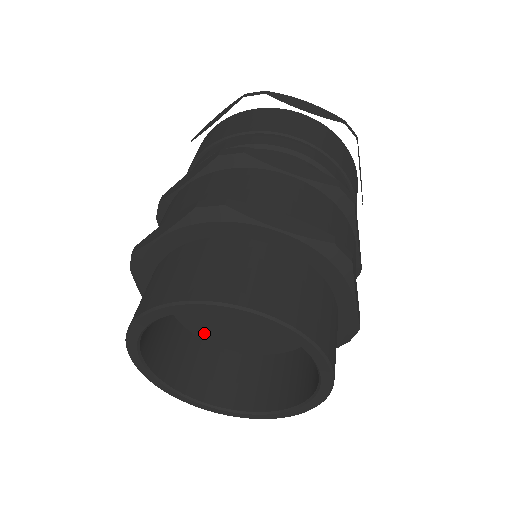
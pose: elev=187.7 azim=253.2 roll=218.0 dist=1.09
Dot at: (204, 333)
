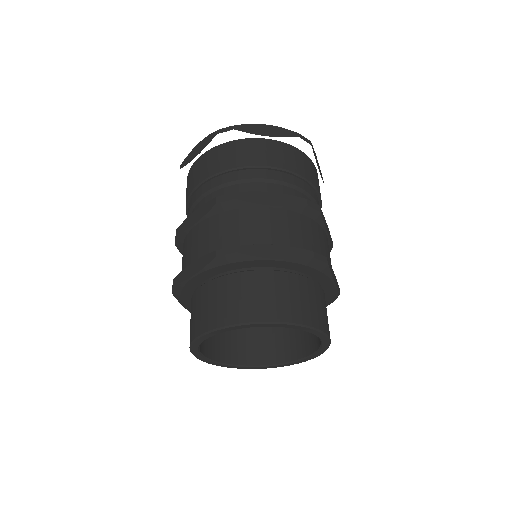
Dot at: occluded
